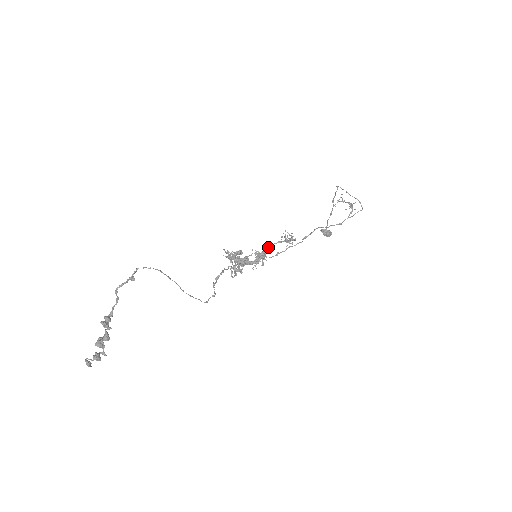
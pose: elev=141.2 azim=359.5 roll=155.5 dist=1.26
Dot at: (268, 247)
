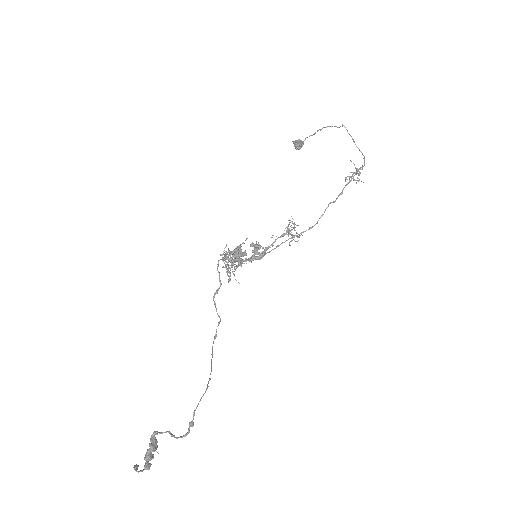
Dot at: occluded
